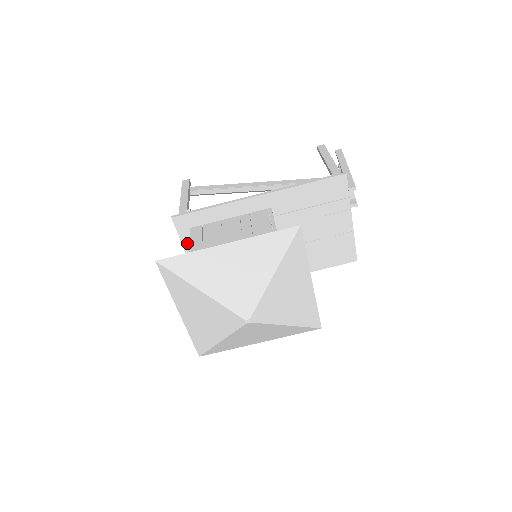
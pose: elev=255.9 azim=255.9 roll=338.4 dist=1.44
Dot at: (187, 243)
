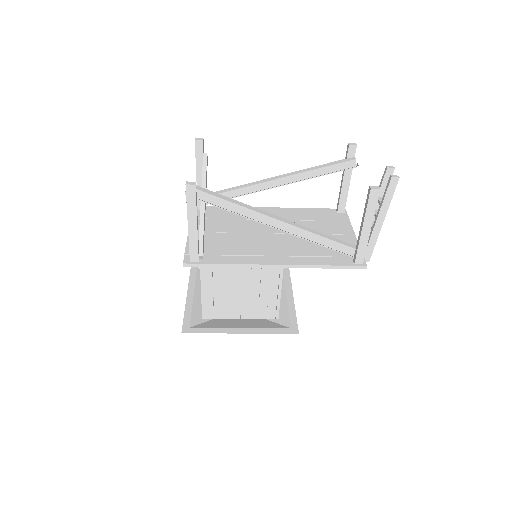
Dot at: occluded
